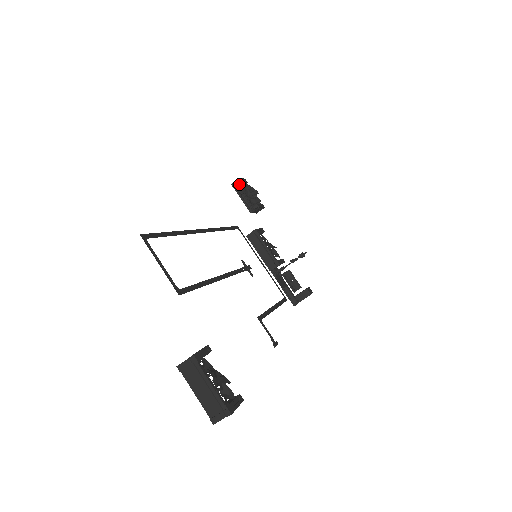
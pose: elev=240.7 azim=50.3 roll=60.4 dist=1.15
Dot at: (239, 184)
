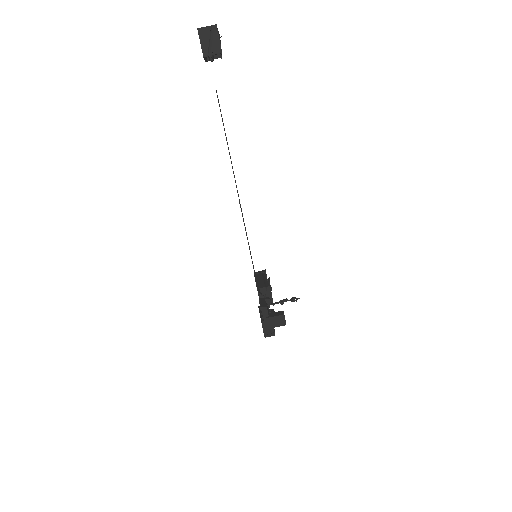
Dot at: occluded
